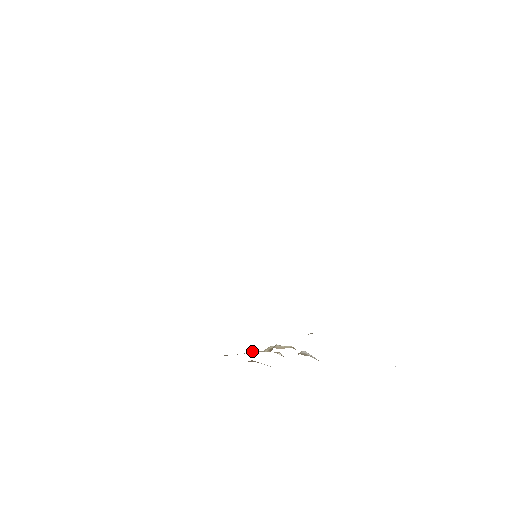
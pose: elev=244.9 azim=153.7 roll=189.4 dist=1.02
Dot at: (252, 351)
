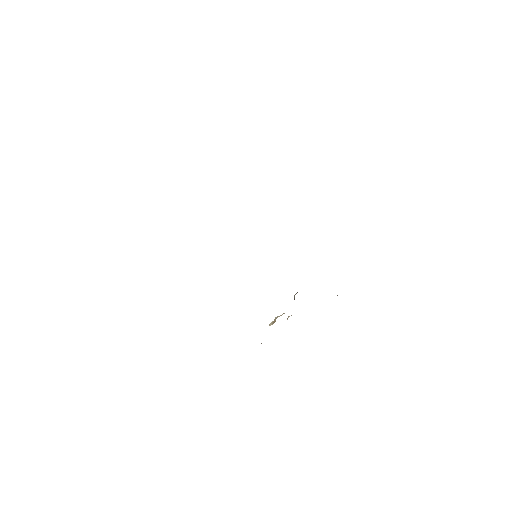
Dot at: occluded
